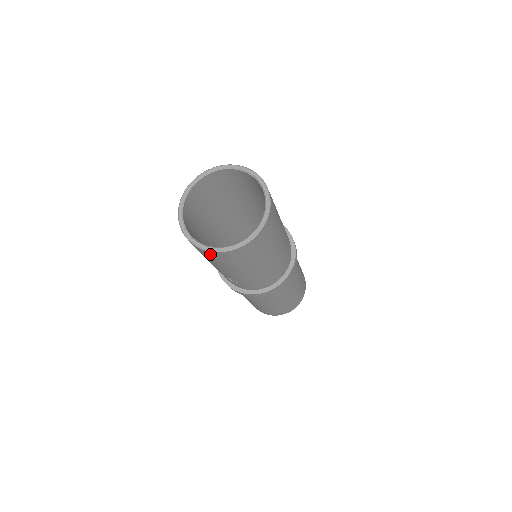
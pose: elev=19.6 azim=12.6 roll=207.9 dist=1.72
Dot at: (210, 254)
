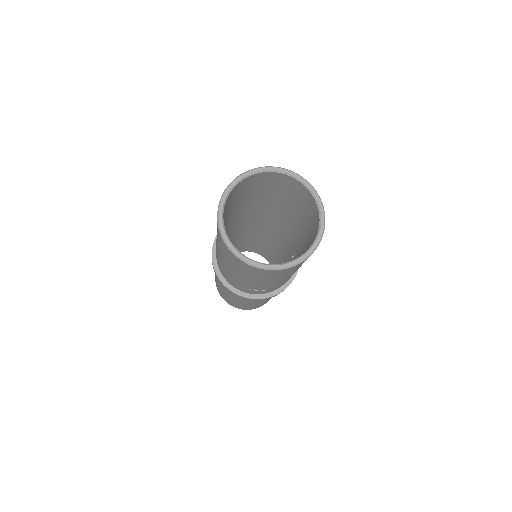
Dot at: (277, 272)
